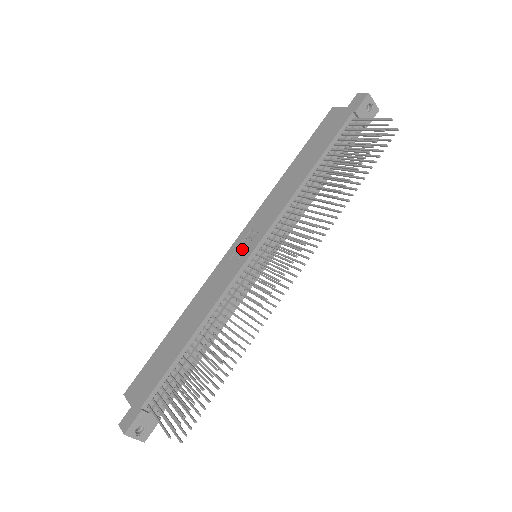
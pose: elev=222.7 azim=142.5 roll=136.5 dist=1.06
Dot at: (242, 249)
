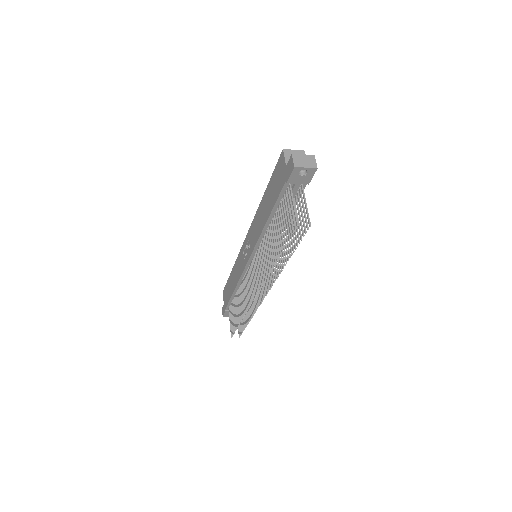
Dot at: (246, 251)
